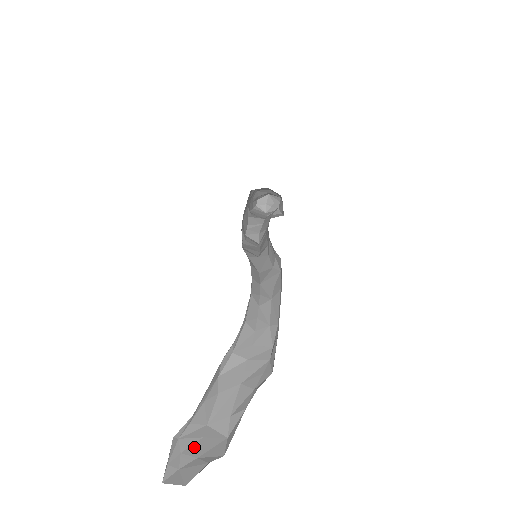
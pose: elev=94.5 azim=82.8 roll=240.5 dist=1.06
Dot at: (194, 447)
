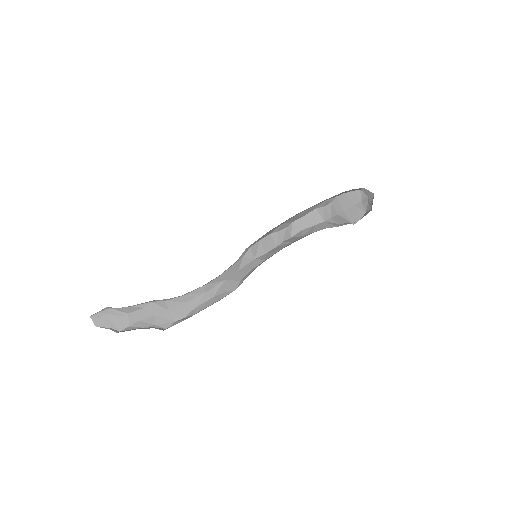
Dot at: (114, 316)
